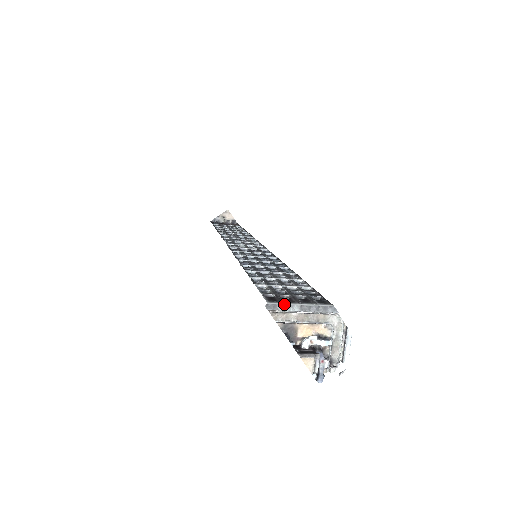
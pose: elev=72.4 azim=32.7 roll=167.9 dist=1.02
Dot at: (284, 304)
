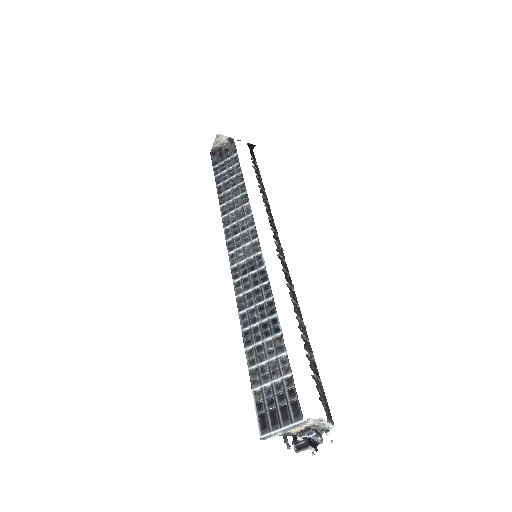
Dot at: (271, 434)
